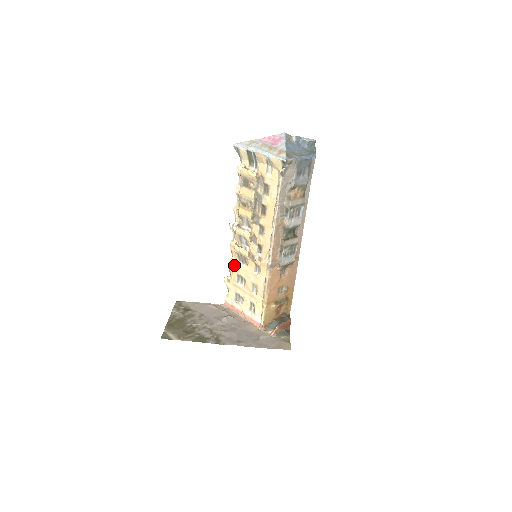
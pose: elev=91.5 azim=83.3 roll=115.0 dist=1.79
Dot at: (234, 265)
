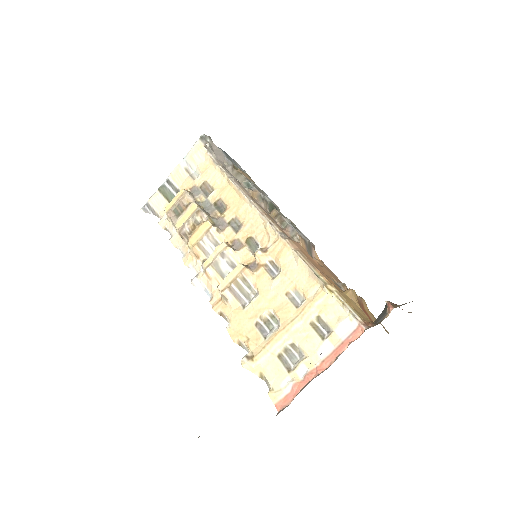
Dot at: (239, 322)
